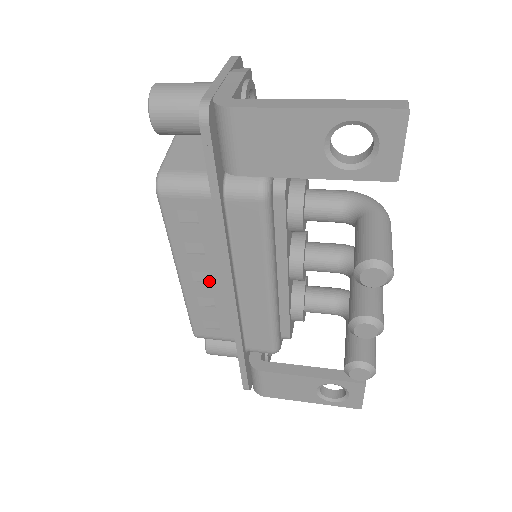
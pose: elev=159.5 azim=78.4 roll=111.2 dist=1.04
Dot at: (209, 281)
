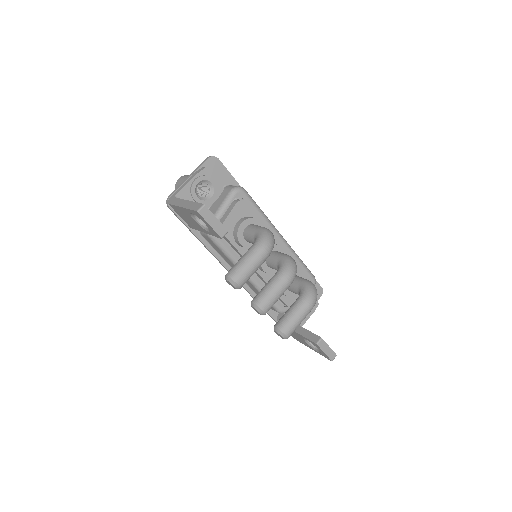
Dot at: occluded
